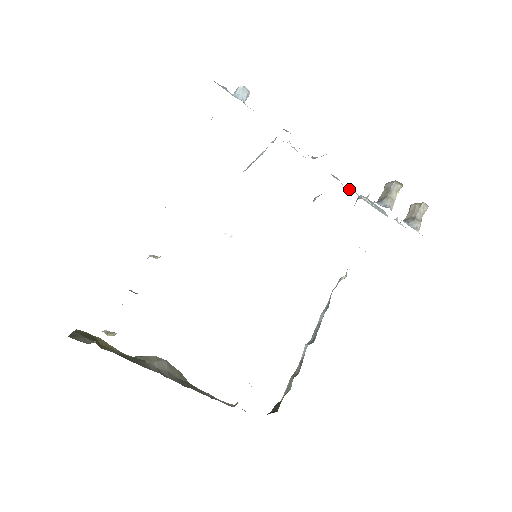
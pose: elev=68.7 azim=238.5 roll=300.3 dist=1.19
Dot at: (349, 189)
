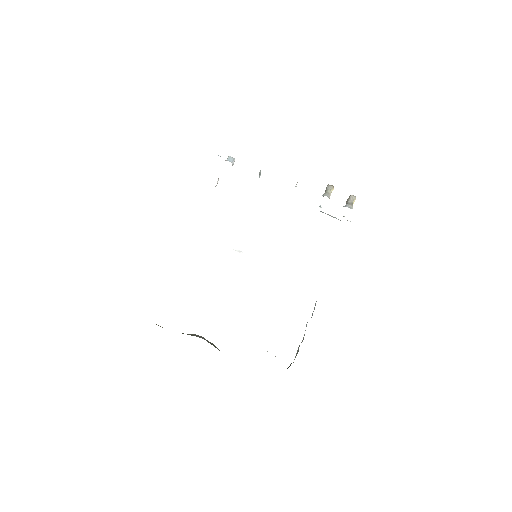
Dot at: occluded
